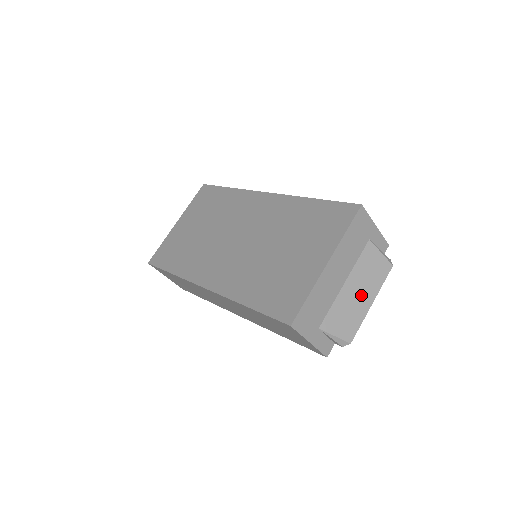
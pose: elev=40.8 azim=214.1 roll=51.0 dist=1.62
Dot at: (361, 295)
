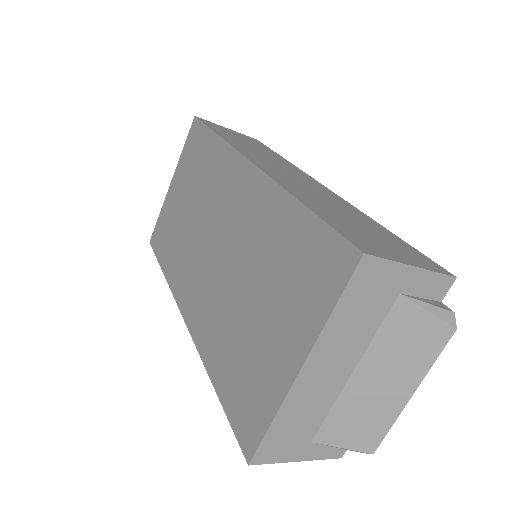
Dot at: (388, 386)
